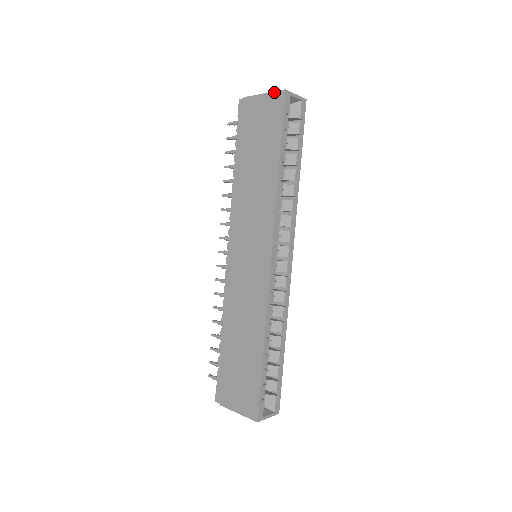
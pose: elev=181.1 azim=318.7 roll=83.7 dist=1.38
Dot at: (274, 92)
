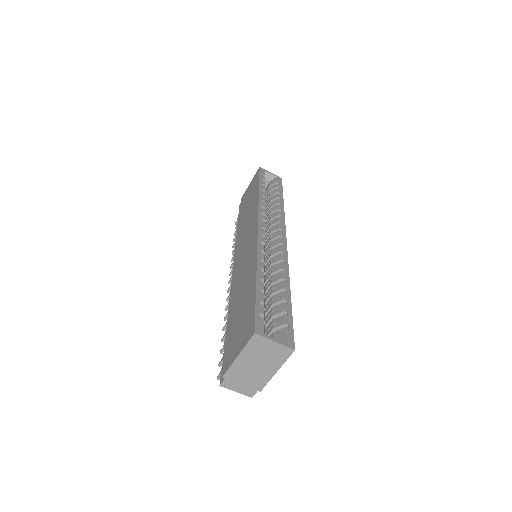
Dot at: (255, 175)
